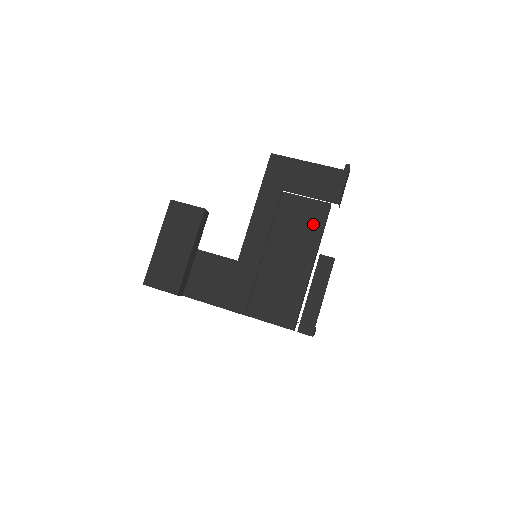
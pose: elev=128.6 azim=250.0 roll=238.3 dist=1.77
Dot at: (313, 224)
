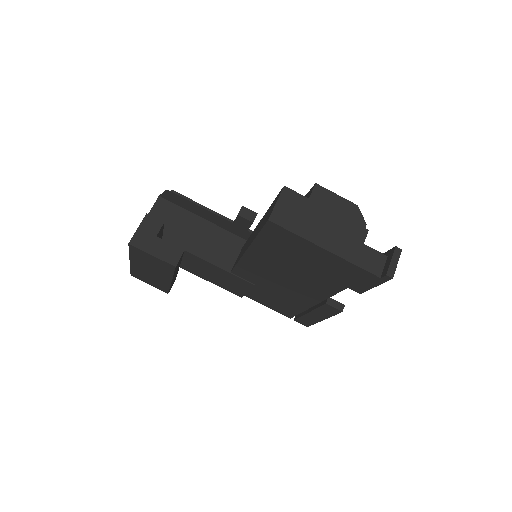
Dot at: (322, 287)
